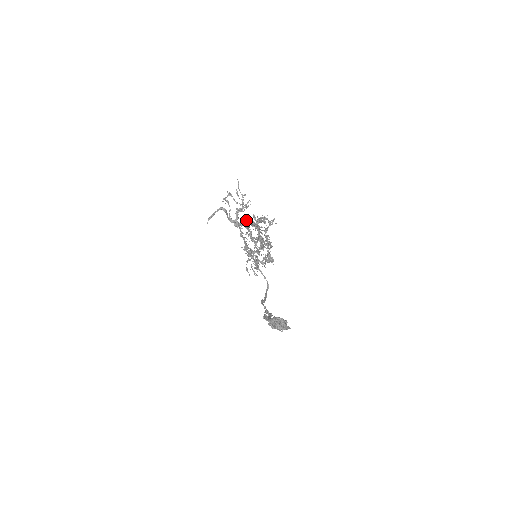
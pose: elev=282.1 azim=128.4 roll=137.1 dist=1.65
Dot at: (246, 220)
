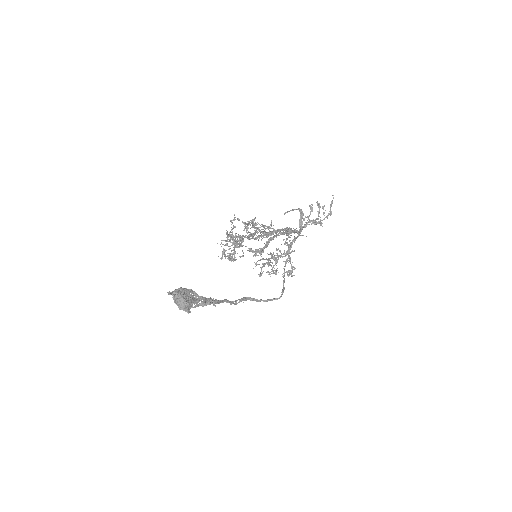
Dot at: (288, 228)
